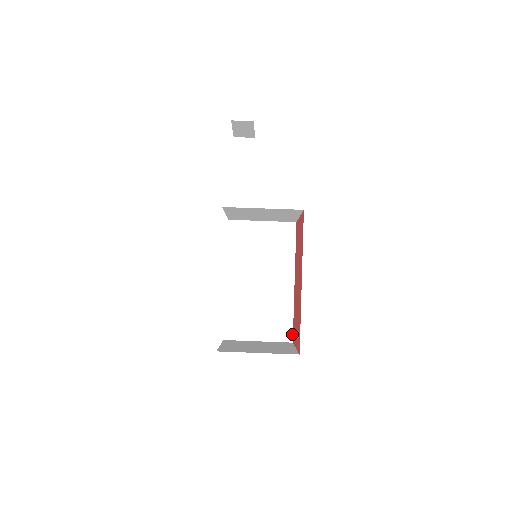
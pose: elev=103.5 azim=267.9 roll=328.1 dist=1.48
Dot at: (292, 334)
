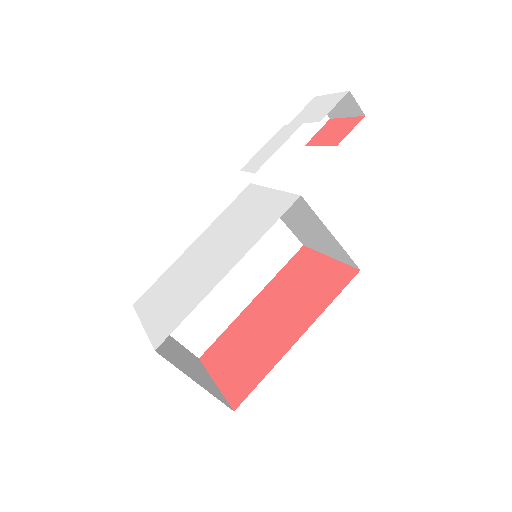
Dot at: (206, 350)
